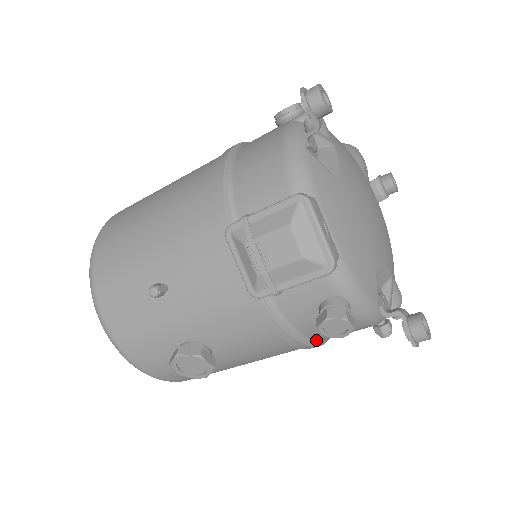
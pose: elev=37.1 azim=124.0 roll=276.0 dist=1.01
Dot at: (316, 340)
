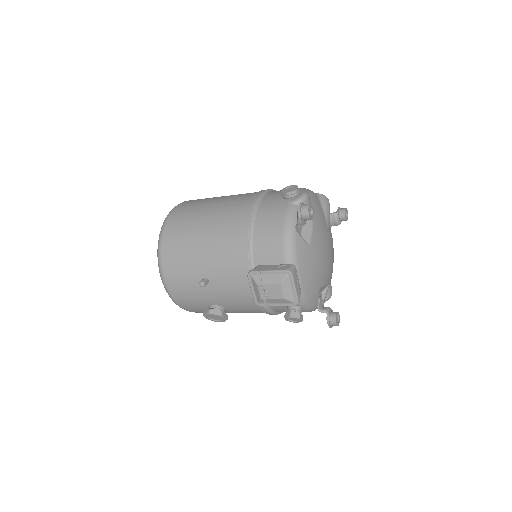
Dot at: occluded
